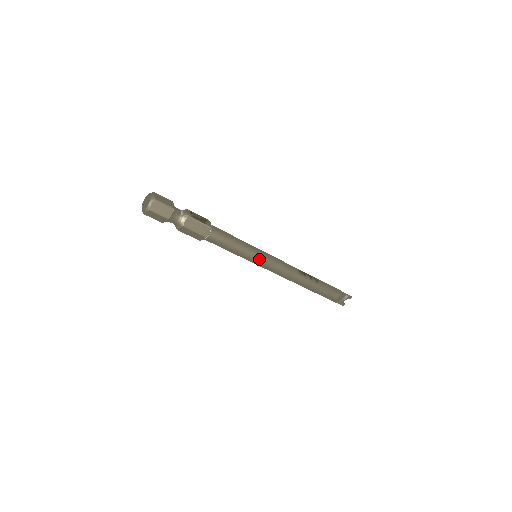
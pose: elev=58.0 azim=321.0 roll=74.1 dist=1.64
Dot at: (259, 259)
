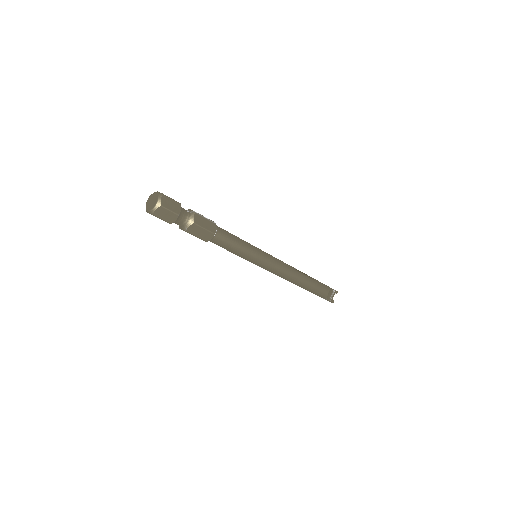
Dot at: (262, 256)
